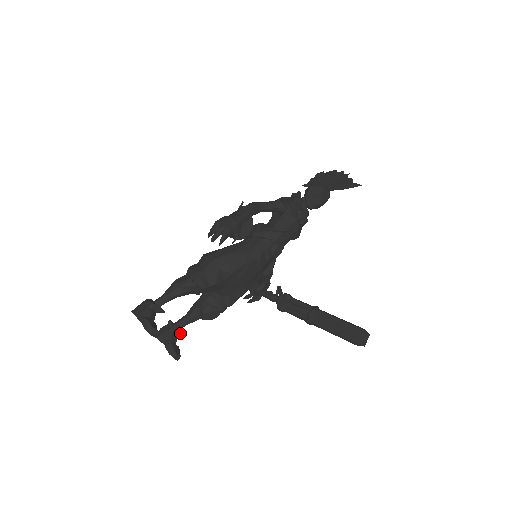
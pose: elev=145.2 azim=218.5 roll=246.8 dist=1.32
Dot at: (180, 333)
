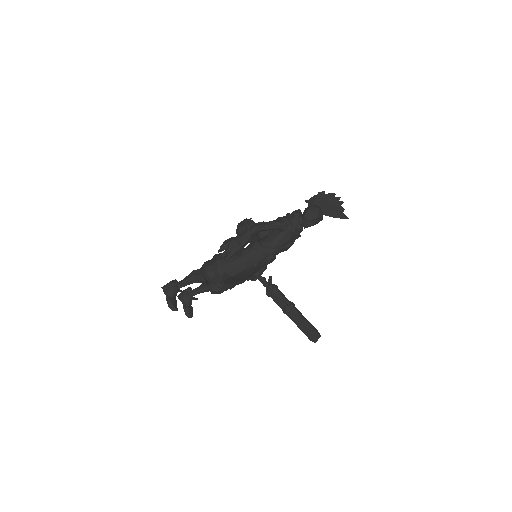
Dot at: (195, 299)
